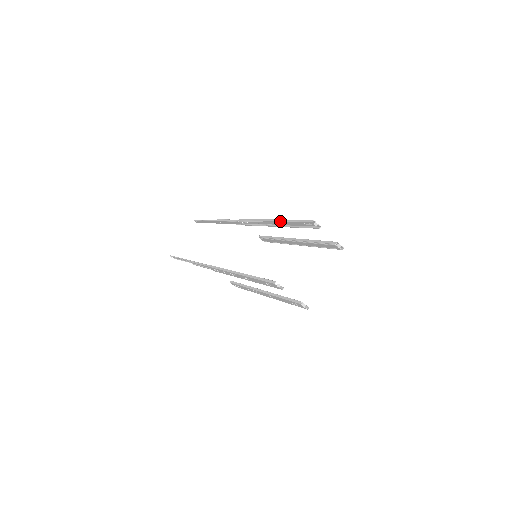
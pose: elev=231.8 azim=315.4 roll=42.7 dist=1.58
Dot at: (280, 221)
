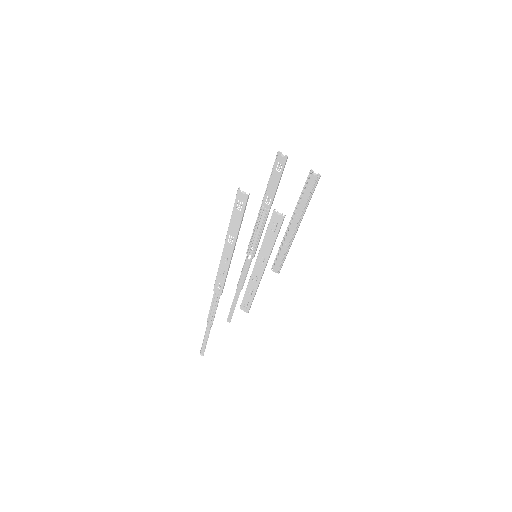
Dot at: (264, 195)
